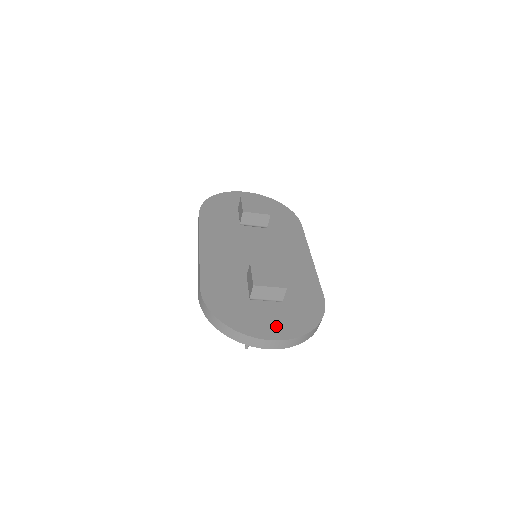
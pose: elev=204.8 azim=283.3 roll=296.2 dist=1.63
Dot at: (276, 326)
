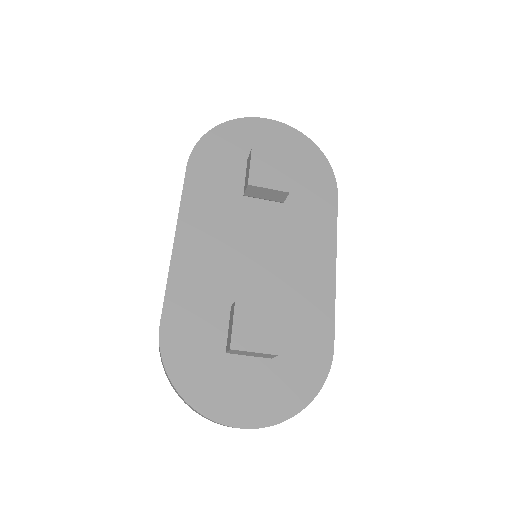
Dot at: (253, 403)
